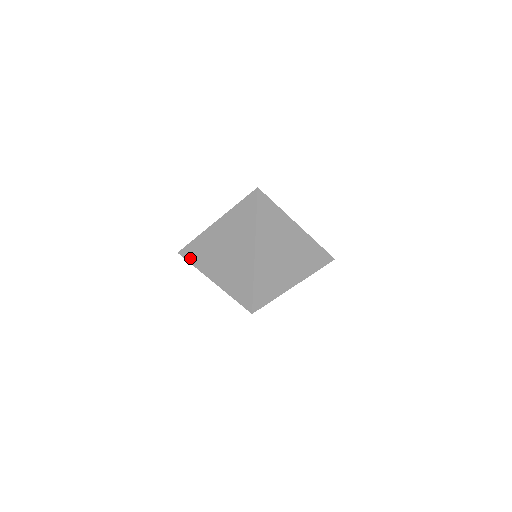
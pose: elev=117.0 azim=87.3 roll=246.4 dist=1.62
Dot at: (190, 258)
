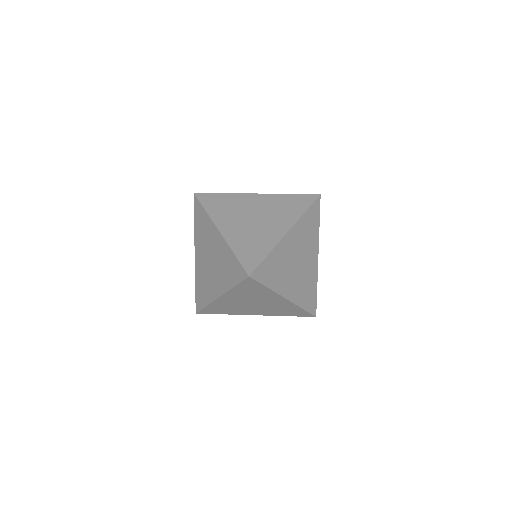
Dot at: (215, 313)
